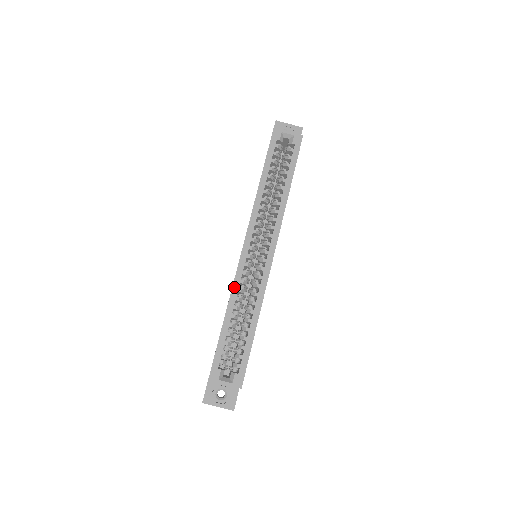
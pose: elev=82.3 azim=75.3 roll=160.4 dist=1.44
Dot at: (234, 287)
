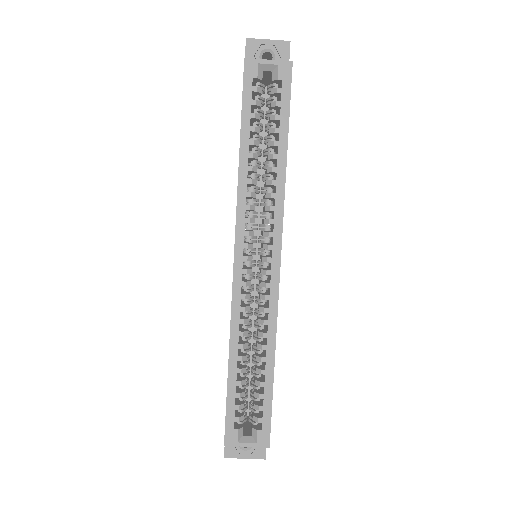
Dot at: (233, 319)
